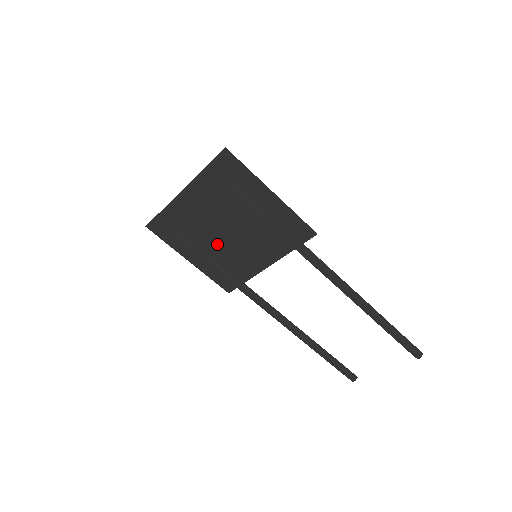
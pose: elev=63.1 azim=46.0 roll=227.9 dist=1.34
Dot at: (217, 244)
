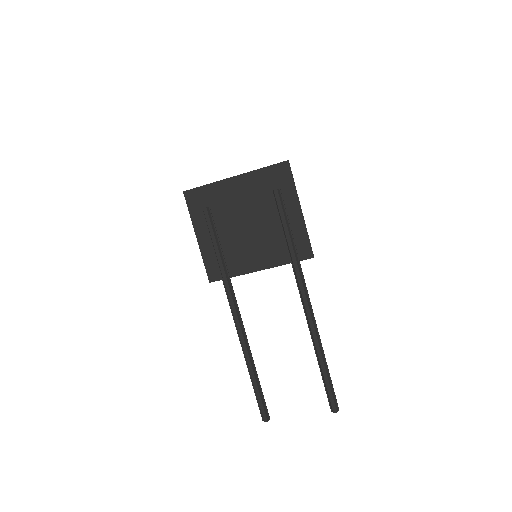
Dot at: (231, 232)
